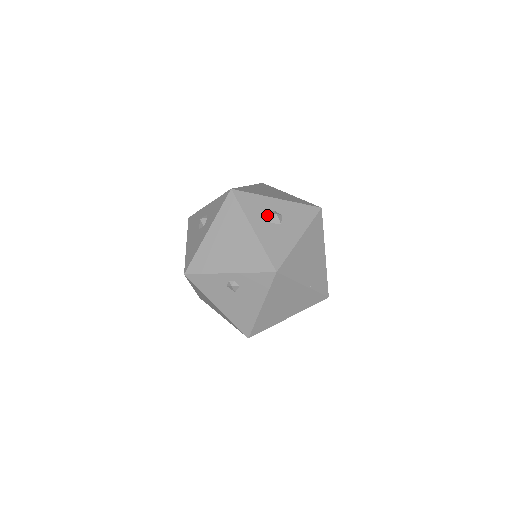
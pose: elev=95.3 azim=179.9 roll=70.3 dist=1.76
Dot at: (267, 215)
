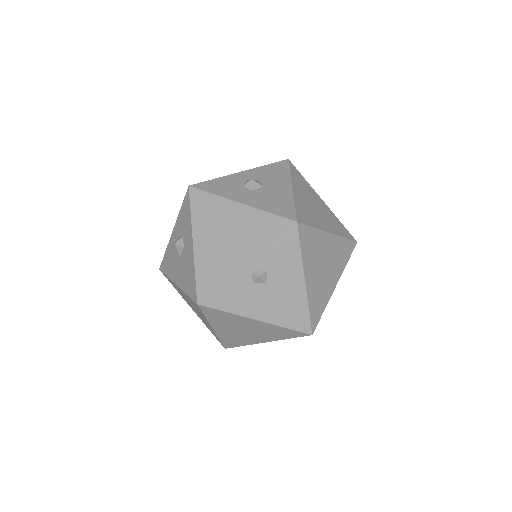
Dot at: (243, 187)
